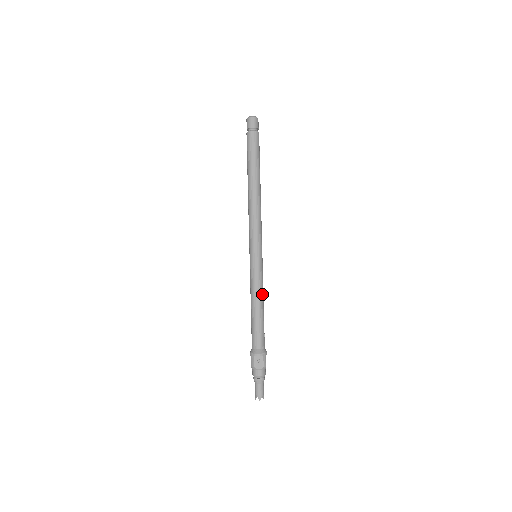
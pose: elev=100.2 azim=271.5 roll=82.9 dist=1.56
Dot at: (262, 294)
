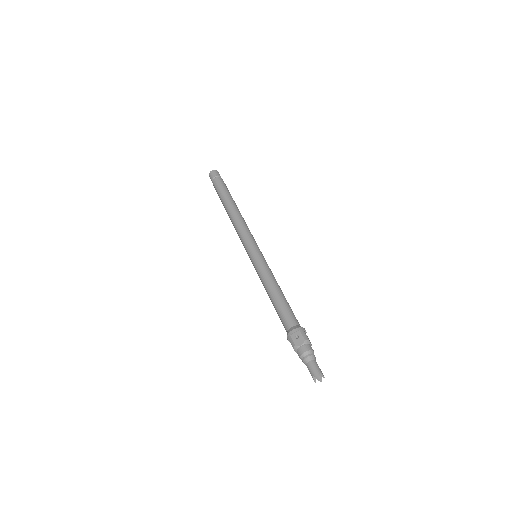
Dot at: (274, 280)
